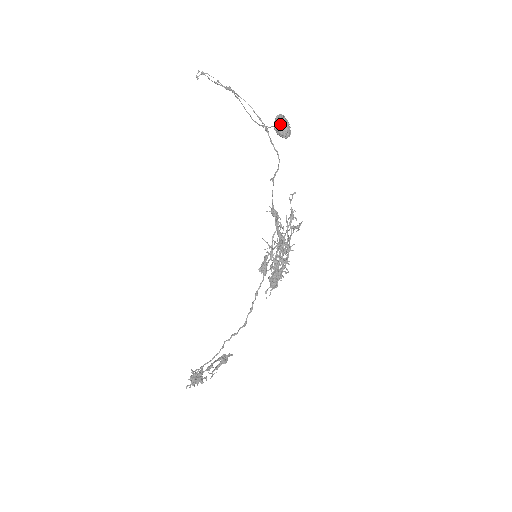
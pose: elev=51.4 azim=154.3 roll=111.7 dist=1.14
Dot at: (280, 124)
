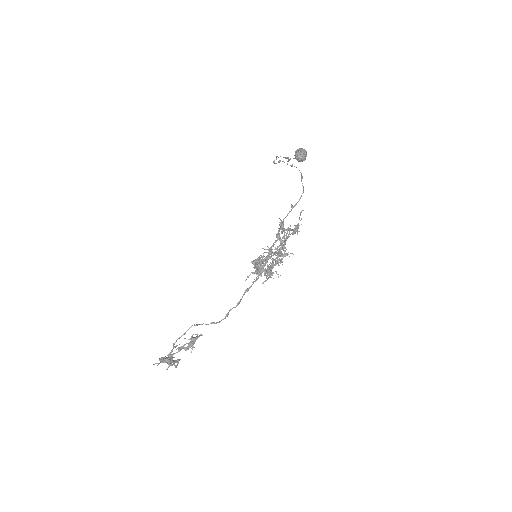
Dot at: (298, 150)
